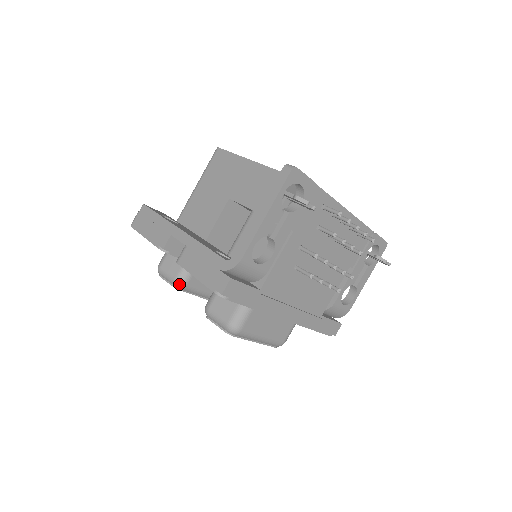
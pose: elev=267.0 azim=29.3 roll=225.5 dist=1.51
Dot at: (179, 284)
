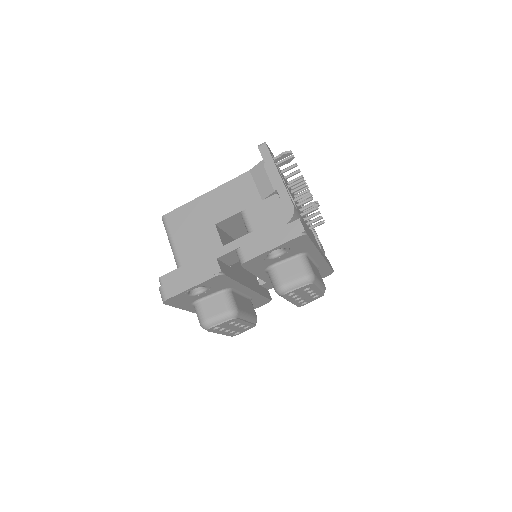
Dot at: (234, 312)
